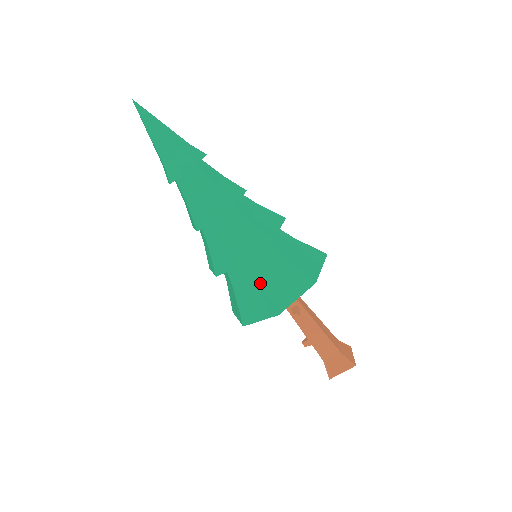
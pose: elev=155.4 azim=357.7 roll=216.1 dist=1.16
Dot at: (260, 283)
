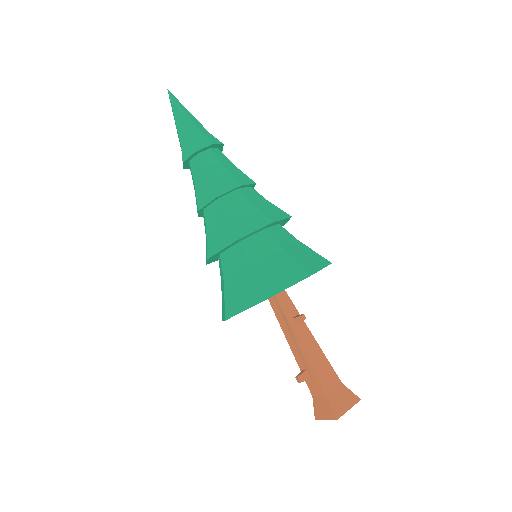
Dot at: (284, 249)
